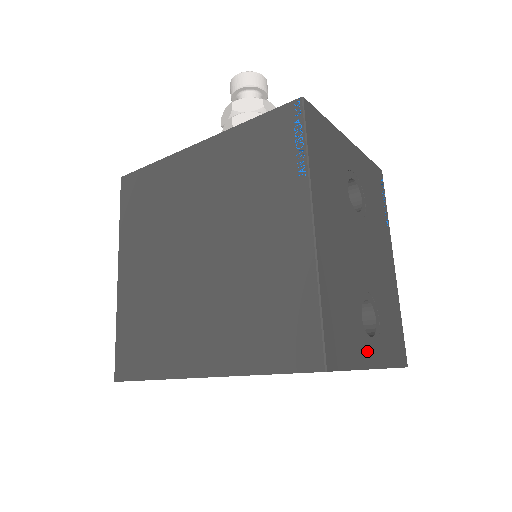
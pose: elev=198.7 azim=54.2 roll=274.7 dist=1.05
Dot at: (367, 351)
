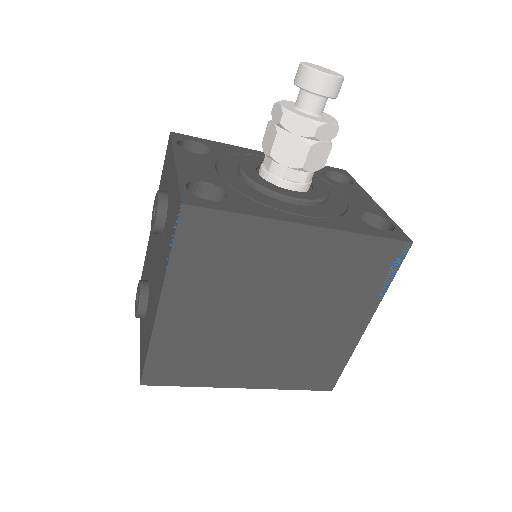
Dot at: occluded
